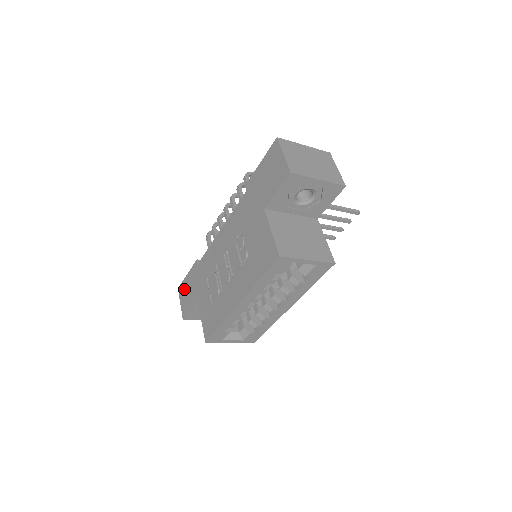
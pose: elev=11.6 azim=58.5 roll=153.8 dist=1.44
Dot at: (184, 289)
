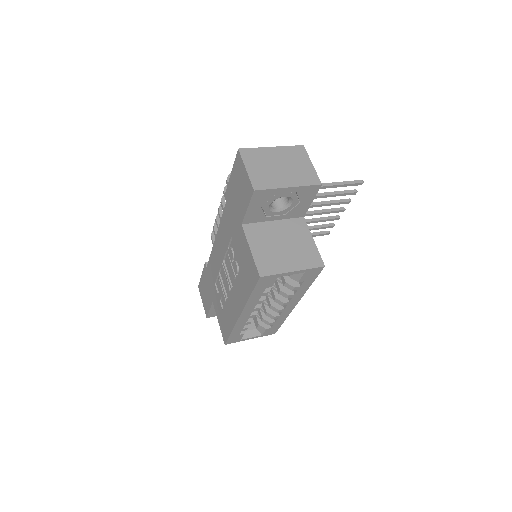
Dot at: (202, 289)
